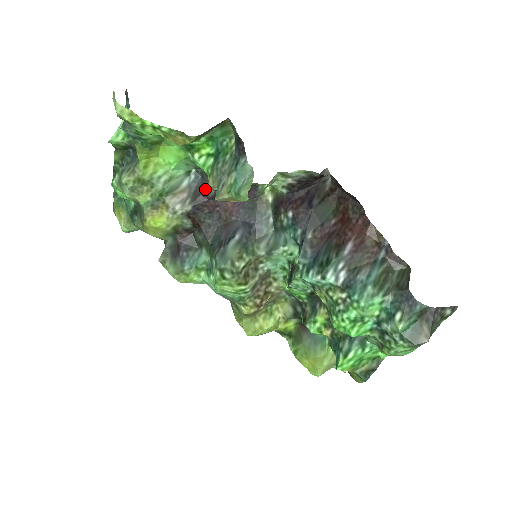
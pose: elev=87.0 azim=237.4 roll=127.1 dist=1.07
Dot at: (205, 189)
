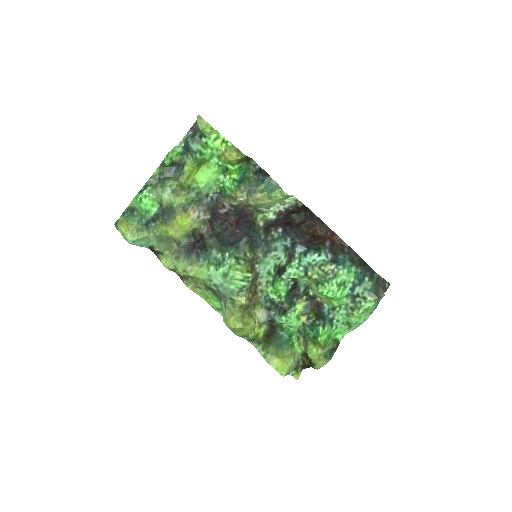
Dot at: (221, 206)
